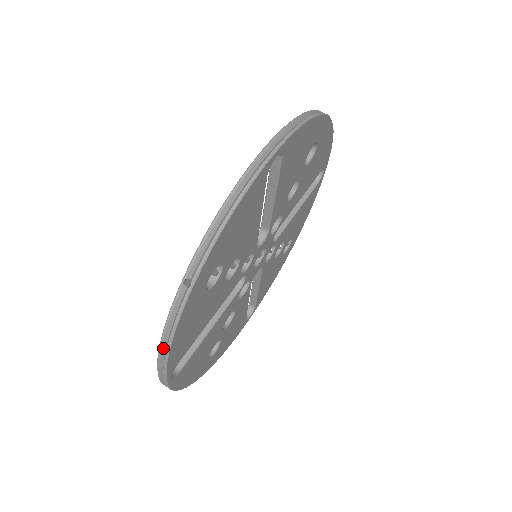
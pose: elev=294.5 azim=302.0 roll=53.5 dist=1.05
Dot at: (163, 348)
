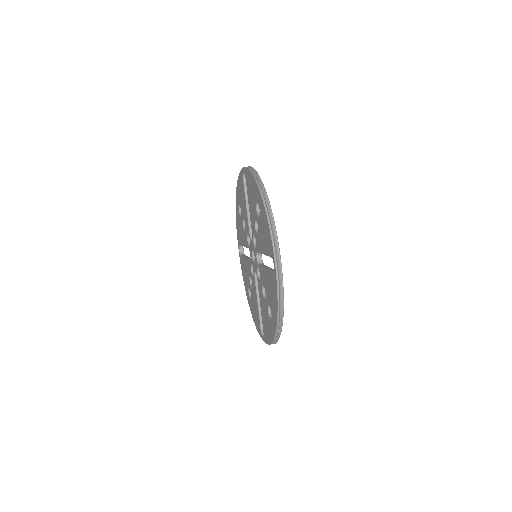
Dot at: (271, 228)
